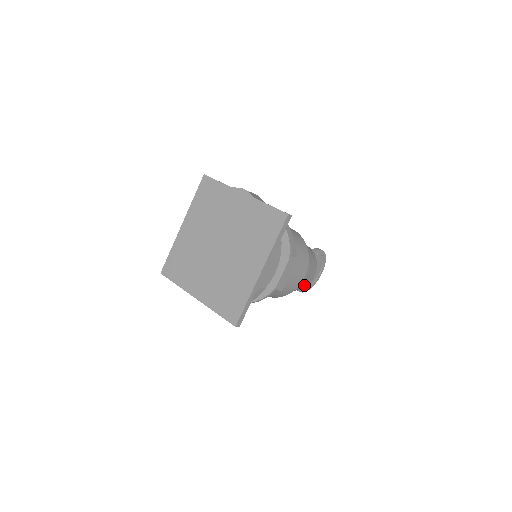
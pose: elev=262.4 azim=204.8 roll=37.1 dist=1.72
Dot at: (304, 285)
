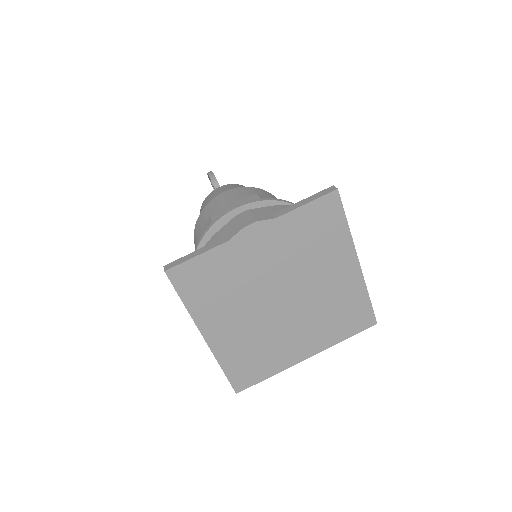
Dot at: occluded
